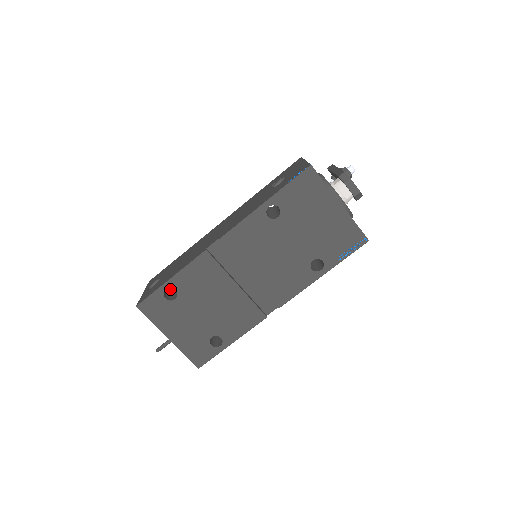
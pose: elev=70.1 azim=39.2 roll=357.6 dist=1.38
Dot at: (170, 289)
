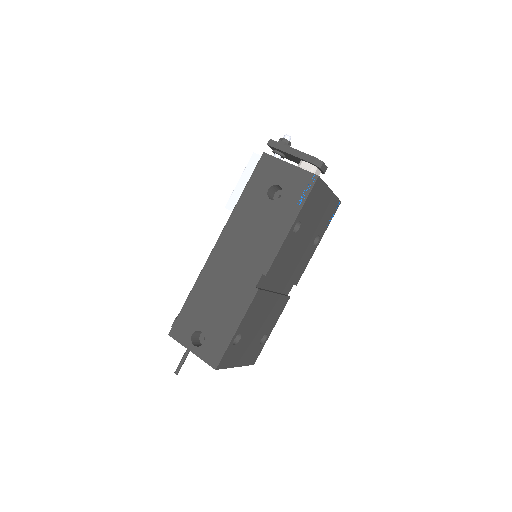
Dot at: occluded
